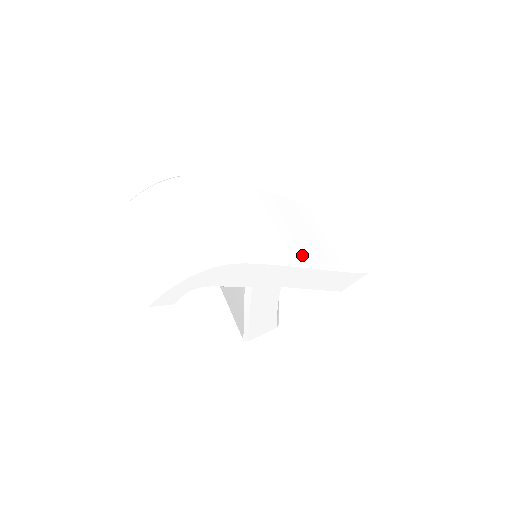
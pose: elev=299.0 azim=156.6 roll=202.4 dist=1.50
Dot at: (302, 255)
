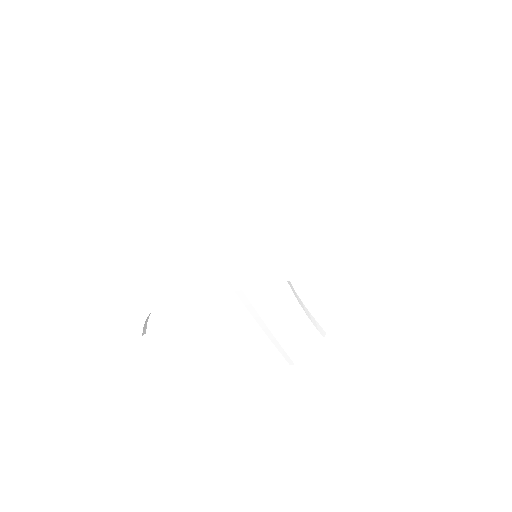
Dot at: (296, 232)
